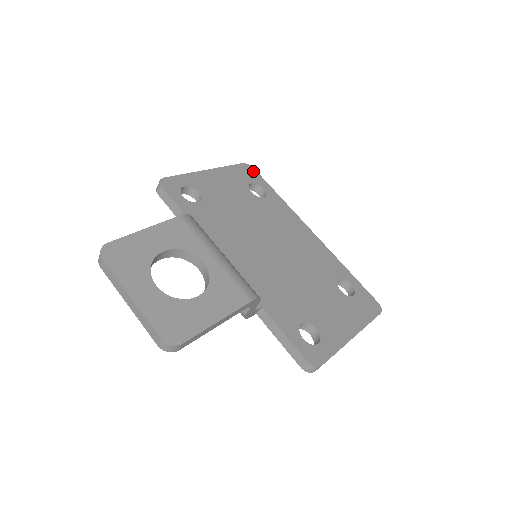
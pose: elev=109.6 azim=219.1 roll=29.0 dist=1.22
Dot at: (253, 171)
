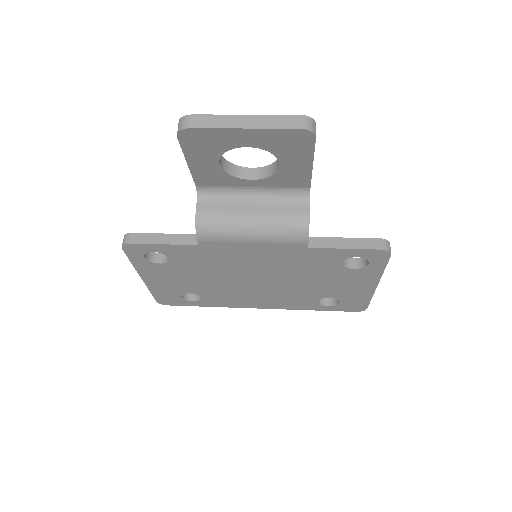
Dot at: occluded
